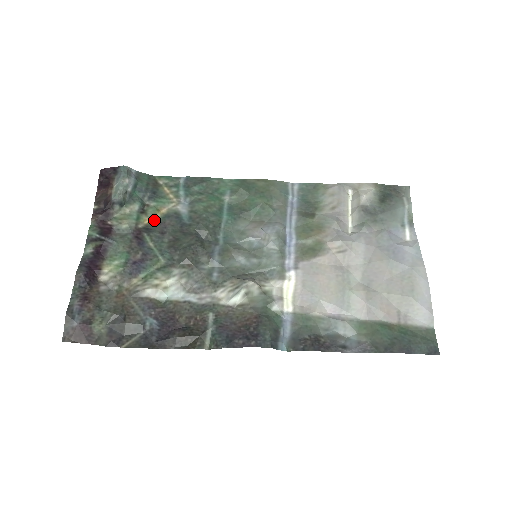
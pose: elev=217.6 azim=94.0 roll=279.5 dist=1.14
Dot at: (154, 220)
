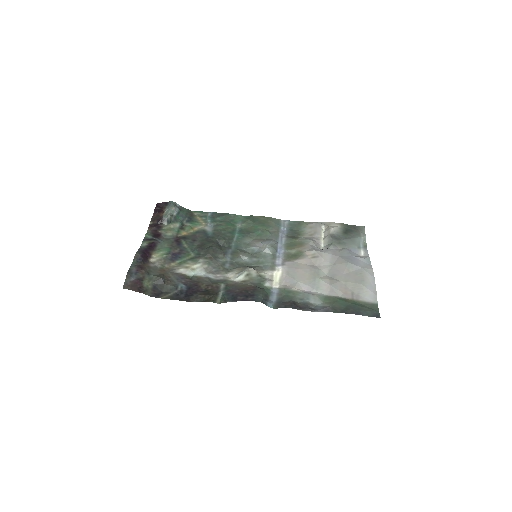
Dot at: (189, 233)
